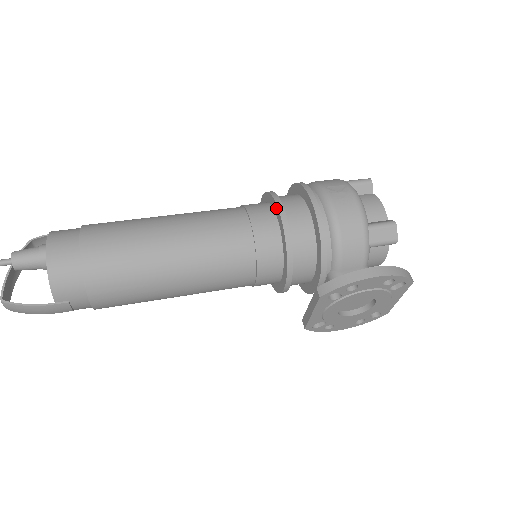
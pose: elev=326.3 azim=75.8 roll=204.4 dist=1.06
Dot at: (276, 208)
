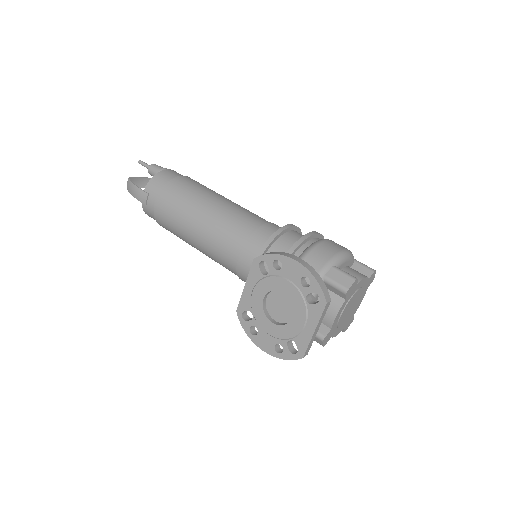
Dot at: occluded
